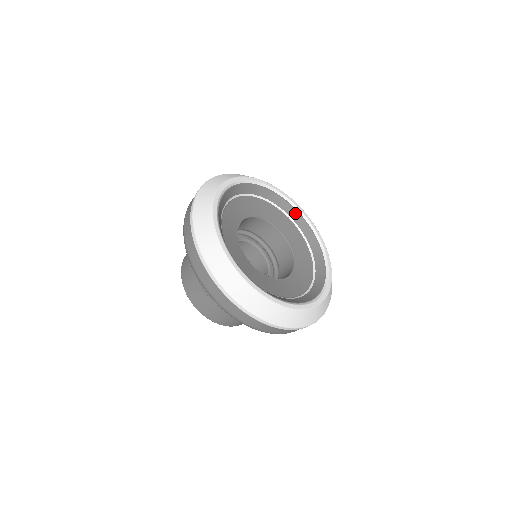
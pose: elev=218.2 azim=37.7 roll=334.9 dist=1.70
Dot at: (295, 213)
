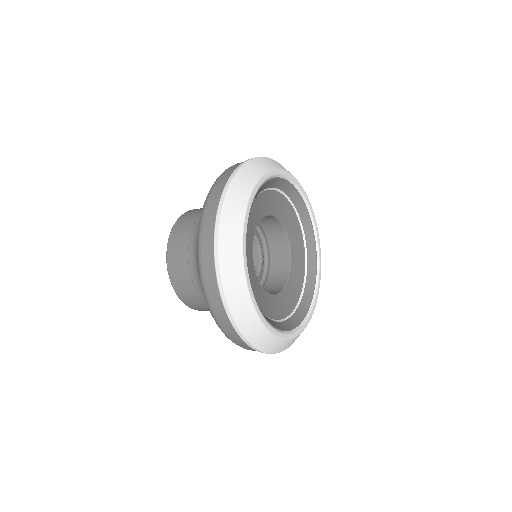
Dot at: (297, 197)
